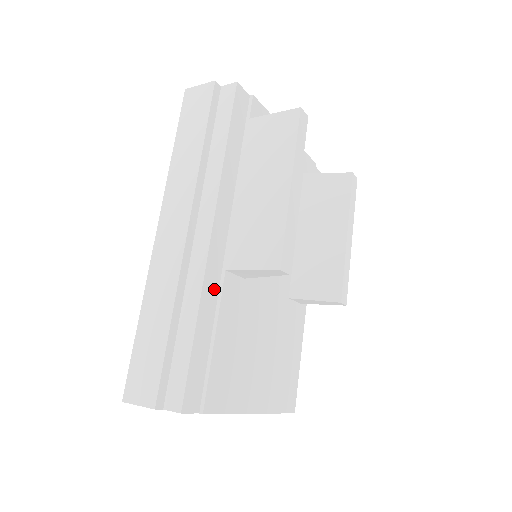
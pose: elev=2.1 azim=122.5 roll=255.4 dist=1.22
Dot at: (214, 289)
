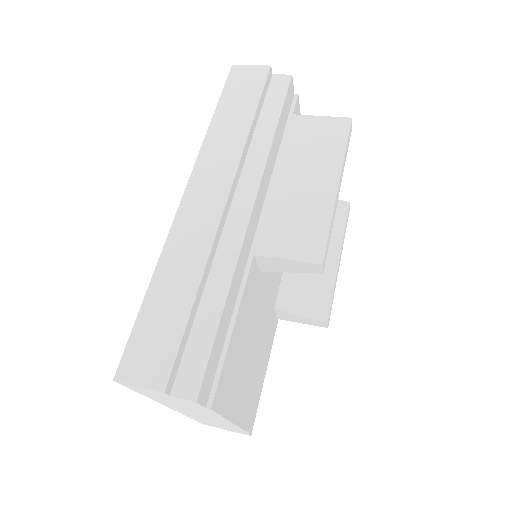
Dot at: (241, 271)
